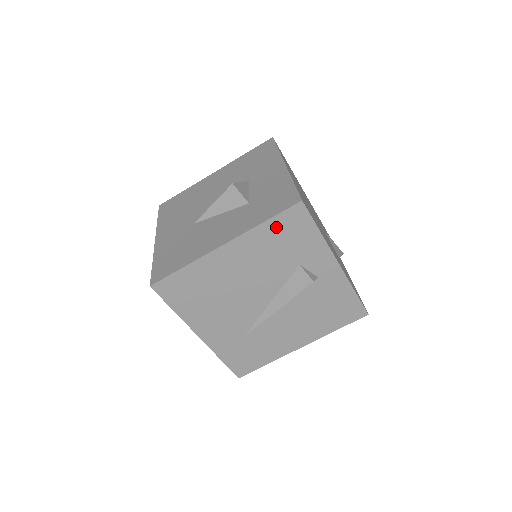
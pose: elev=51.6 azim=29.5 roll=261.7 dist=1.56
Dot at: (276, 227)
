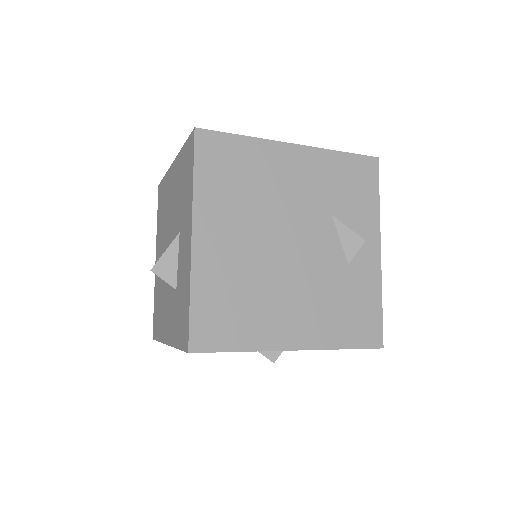
Dot at: occluded
